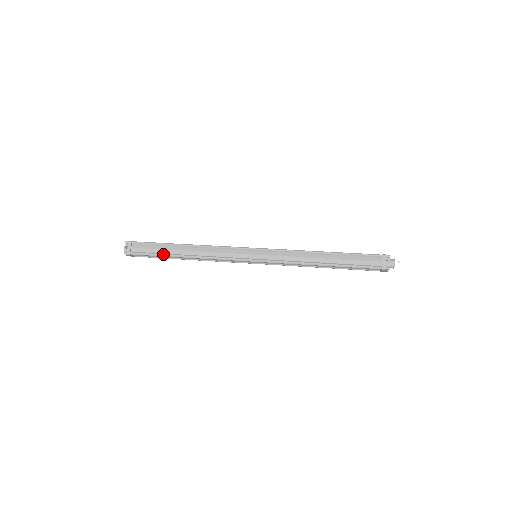
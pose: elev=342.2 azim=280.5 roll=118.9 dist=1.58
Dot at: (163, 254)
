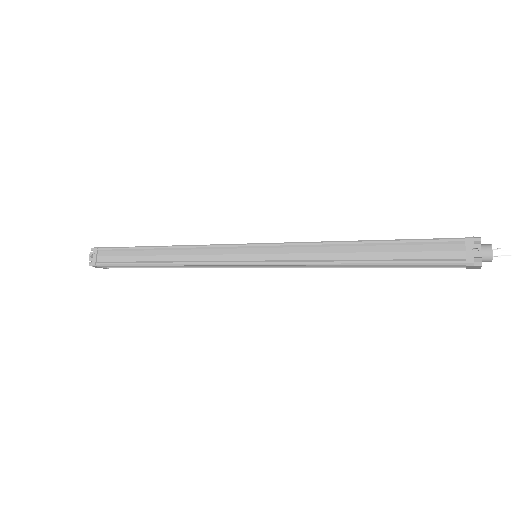
Dot at: (132, 262)
